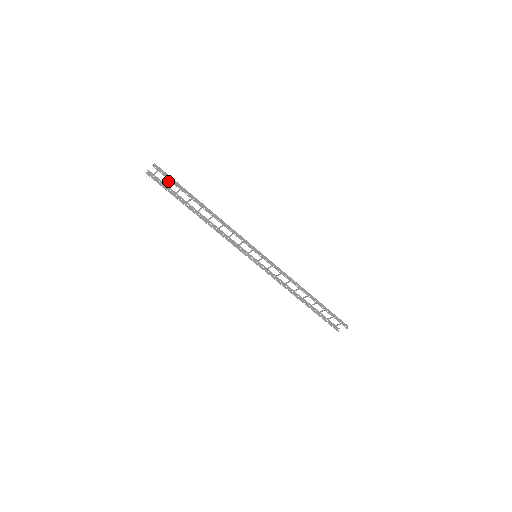
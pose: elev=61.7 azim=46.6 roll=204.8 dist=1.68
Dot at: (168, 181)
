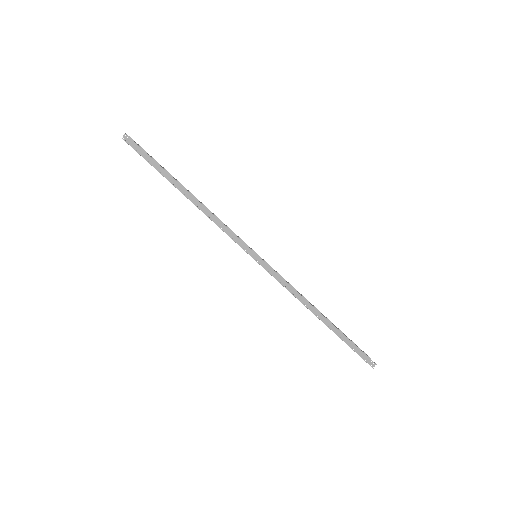
Dot at: occluded
